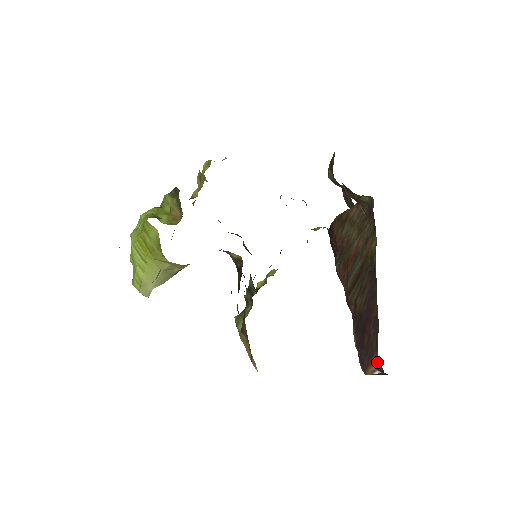
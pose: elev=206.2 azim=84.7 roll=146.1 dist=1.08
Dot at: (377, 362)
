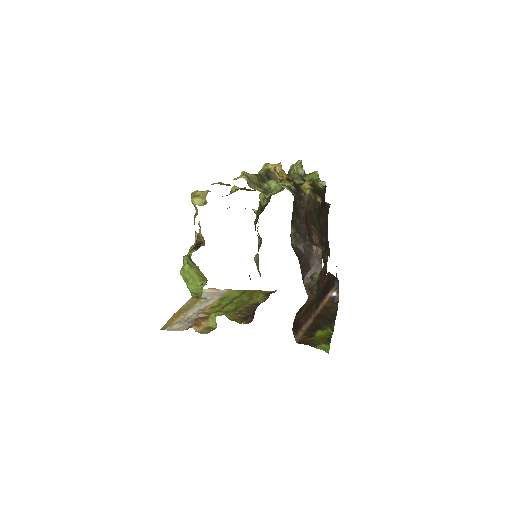
Dot at: (335, 286)
